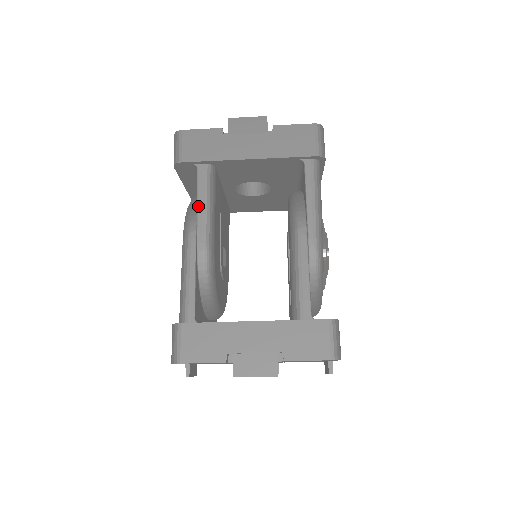
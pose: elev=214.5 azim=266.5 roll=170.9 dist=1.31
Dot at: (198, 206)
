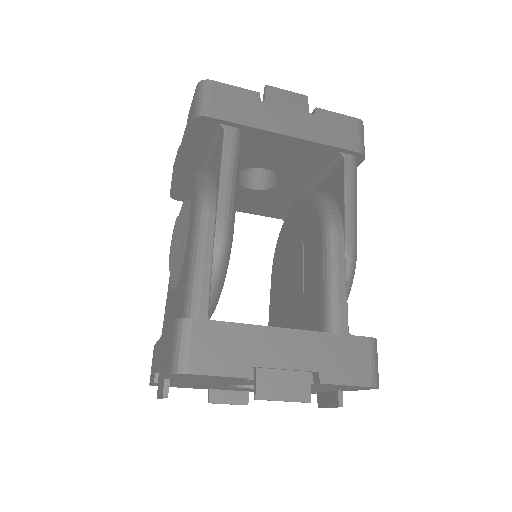
Dot at: (222, 174)
